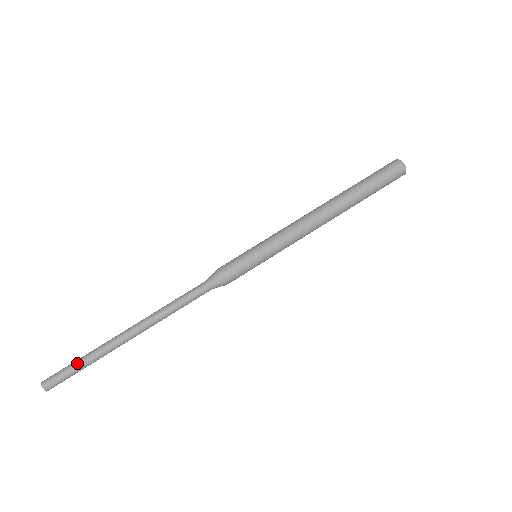
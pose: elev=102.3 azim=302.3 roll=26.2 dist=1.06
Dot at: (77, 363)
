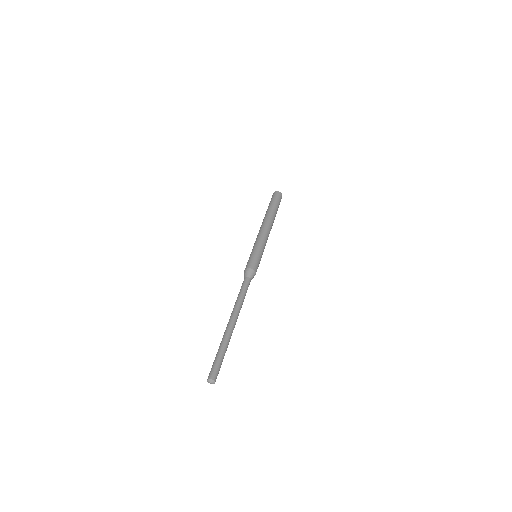
Dot at: (216, 355)
